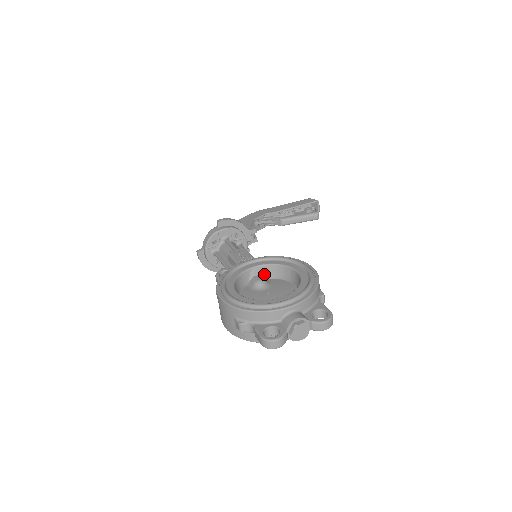
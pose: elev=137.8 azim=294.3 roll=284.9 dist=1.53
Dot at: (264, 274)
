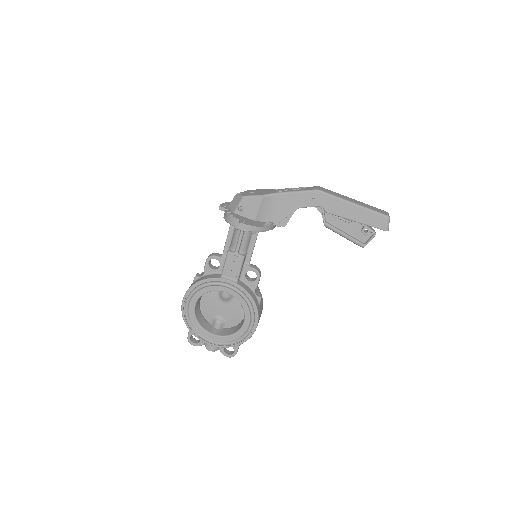
Dot at: occluded
